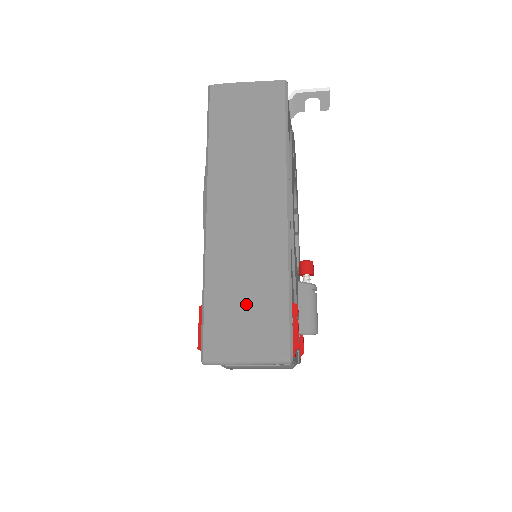
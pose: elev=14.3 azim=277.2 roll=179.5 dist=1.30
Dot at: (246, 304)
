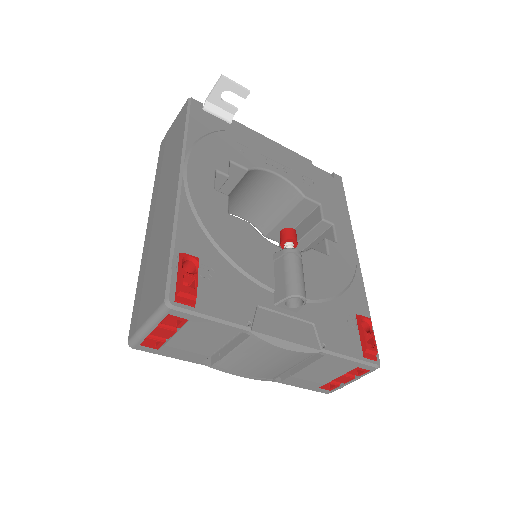
Dot at: (151, 276)
